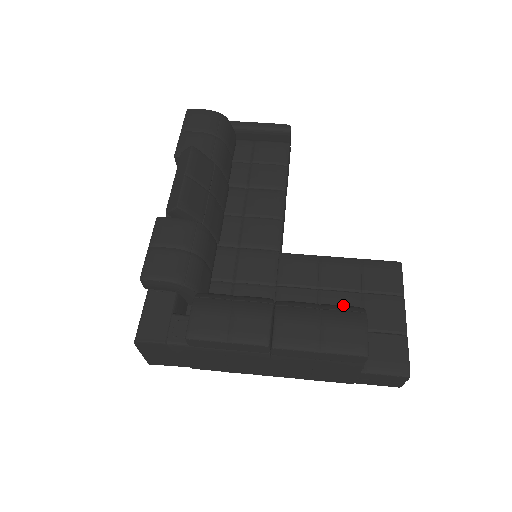
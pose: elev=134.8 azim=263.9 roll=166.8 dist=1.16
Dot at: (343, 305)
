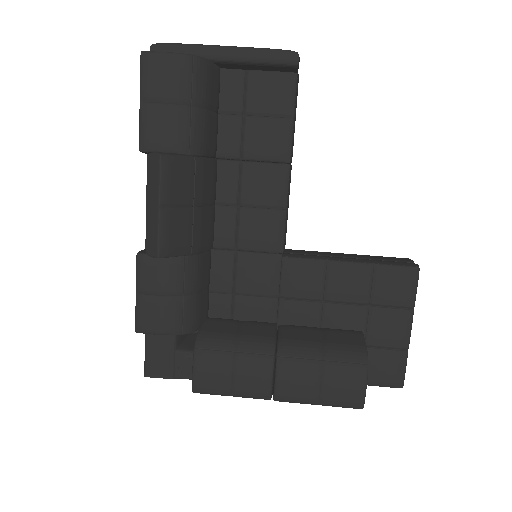
Dot at: (348, 321)
